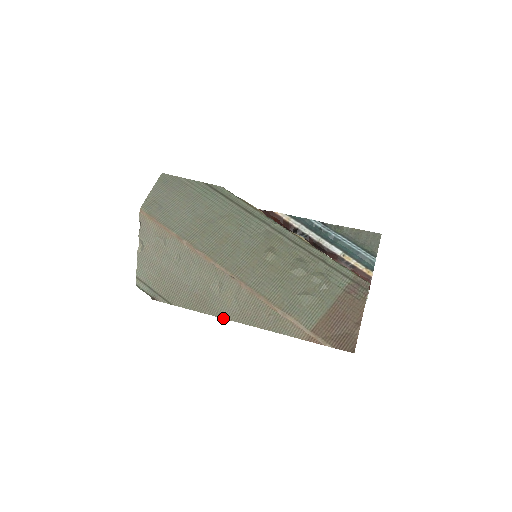
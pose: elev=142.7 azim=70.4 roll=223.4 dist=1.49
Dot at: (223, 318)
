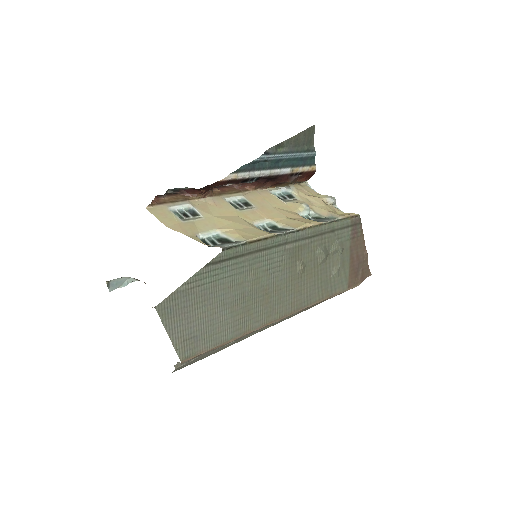
Dot at: occluded
